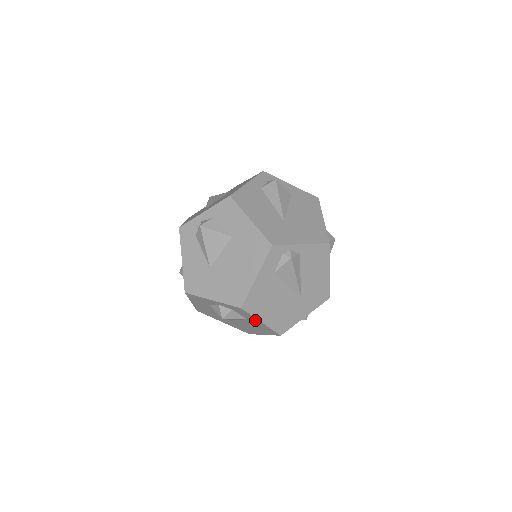
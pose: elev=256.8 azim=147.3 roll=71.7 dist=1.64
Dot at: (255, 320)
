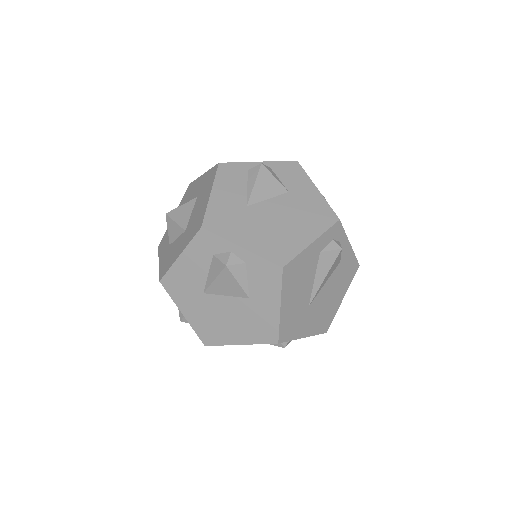
Dot at: occluded
